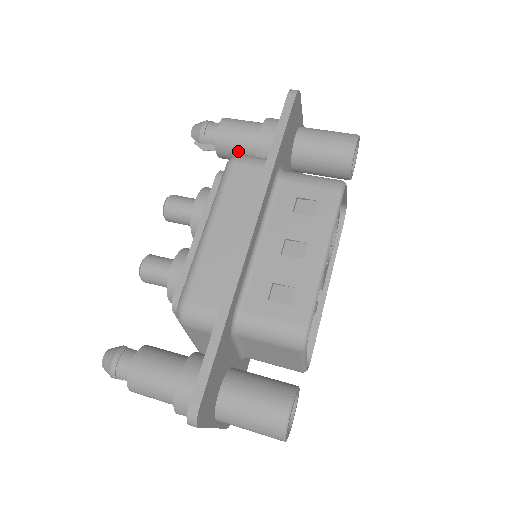
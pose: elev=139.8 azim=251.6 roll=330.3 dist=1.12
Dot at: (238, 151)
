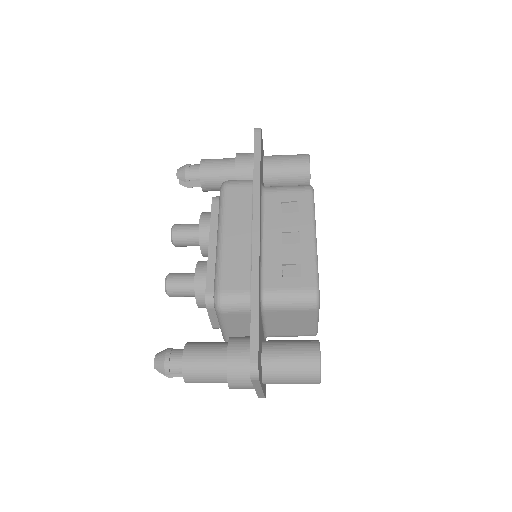
Dot at: (220, 182)
